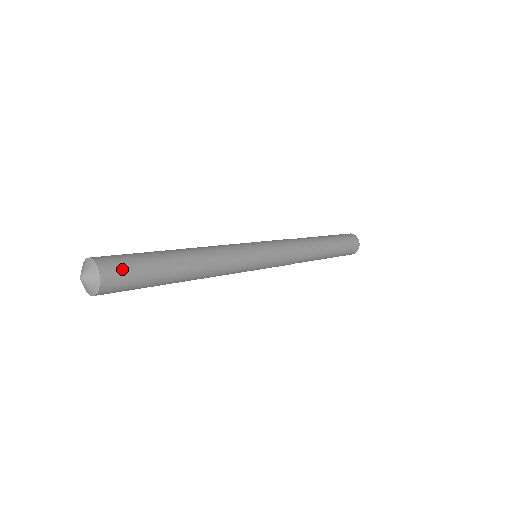
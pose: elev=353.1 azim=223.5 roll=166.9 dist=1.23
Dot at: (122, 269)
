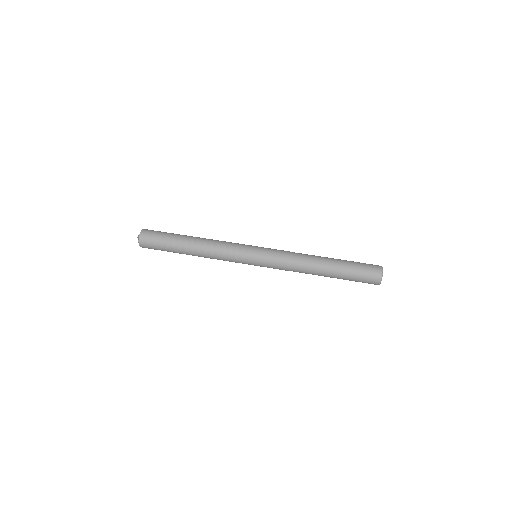
Dot at: (151, 238)
